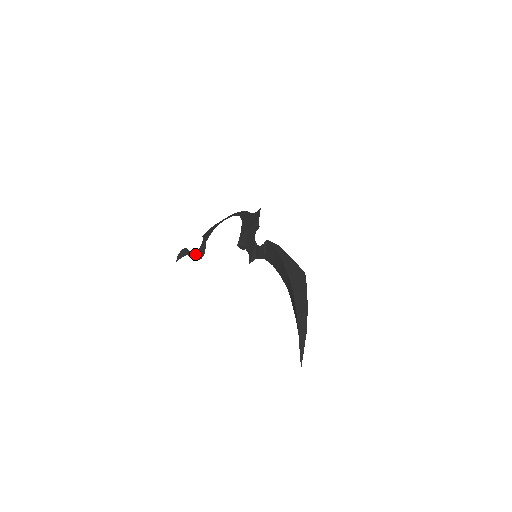
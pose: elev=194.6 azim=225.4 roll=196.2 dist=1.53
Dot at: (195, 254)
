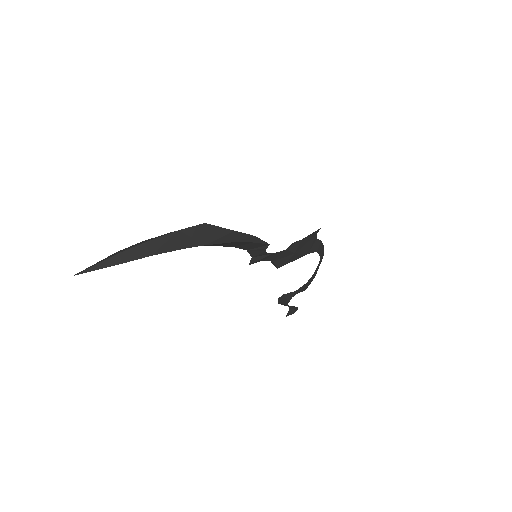
Dot at: occluded
